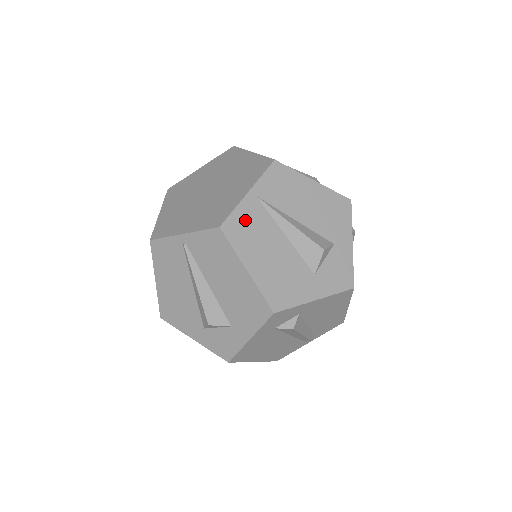
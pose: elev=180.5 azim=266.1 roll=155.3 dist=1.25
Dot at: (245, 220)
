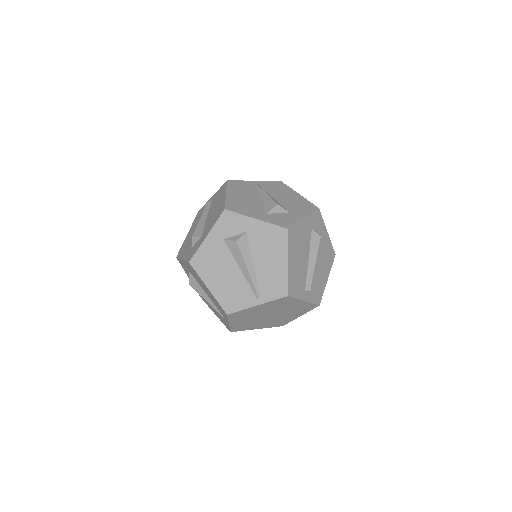
Dot at: occluded
